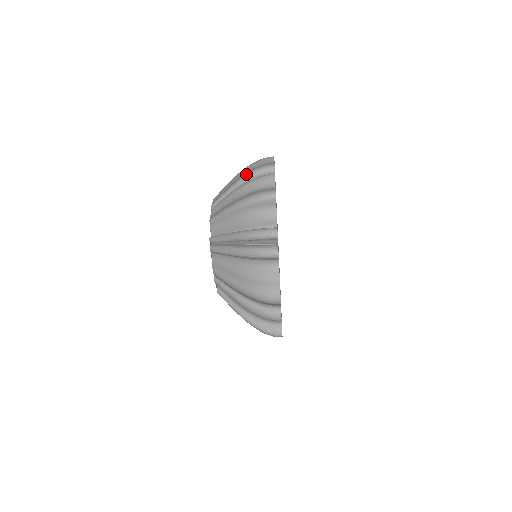
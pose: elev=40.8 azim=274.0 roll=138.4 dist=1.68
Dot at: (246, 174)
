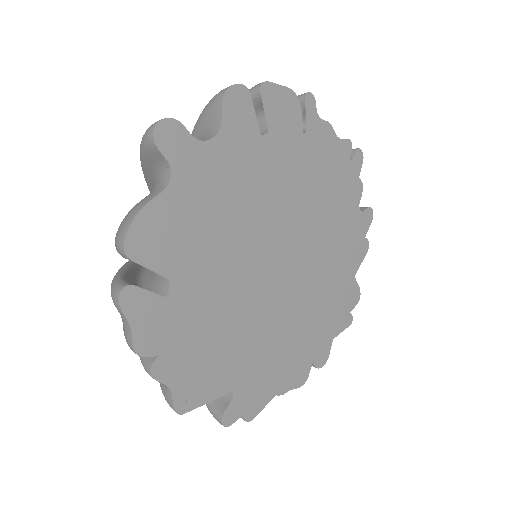
Dot at: occluded
